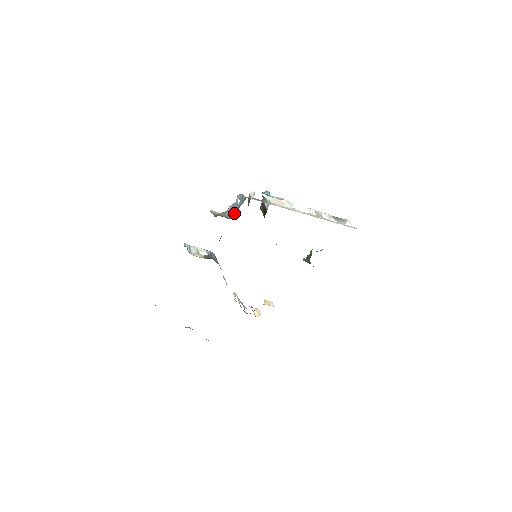
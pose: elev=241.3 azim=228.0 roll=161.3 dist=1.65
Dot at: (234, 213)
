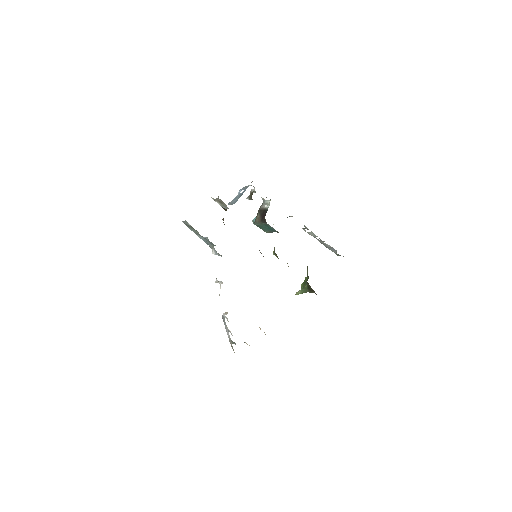
Dot at: occluded
